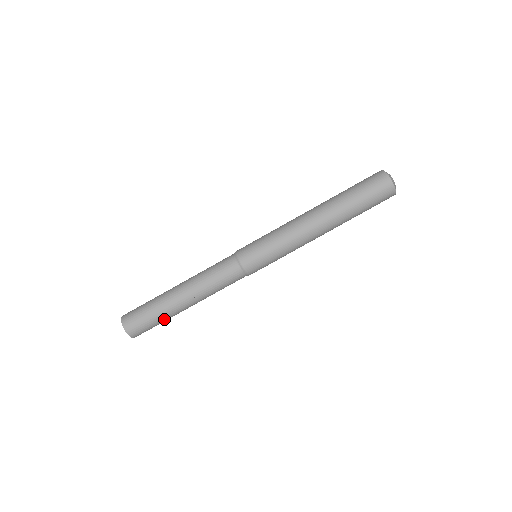
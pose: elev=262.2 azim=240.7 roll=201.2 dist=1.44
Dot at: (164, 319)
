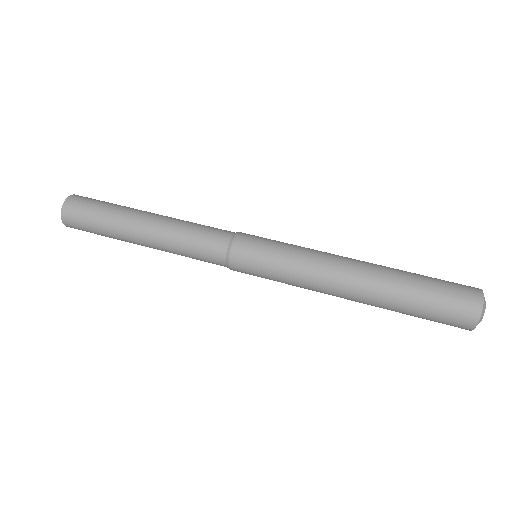
Dot at: (110, 214)
